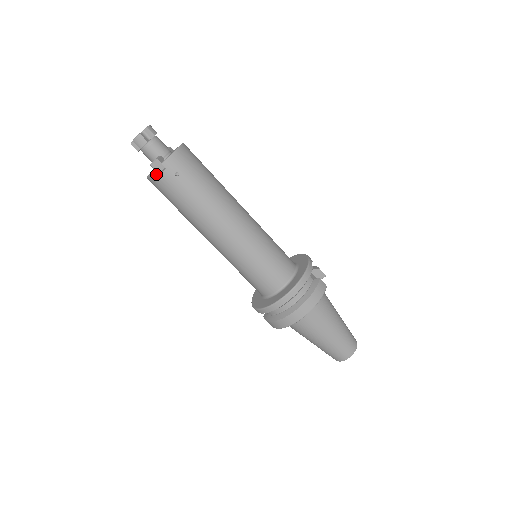
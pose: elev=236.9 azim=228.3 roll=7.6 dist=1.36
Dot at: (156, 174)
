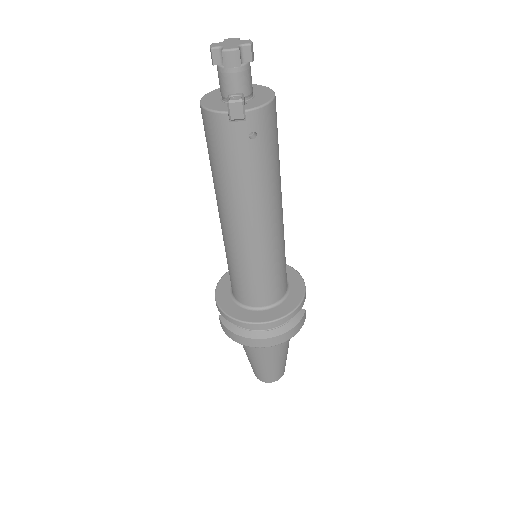
Dot at: (227, 118)
